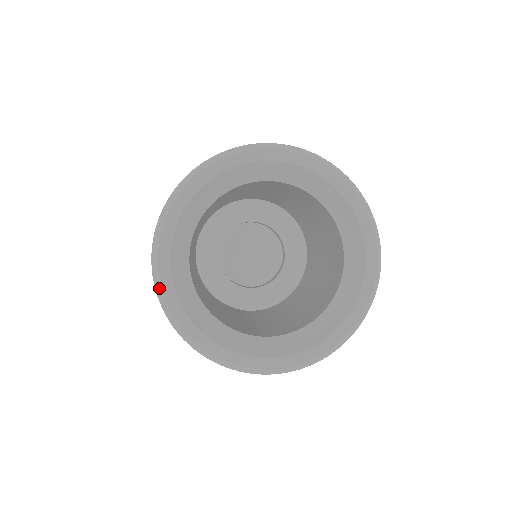
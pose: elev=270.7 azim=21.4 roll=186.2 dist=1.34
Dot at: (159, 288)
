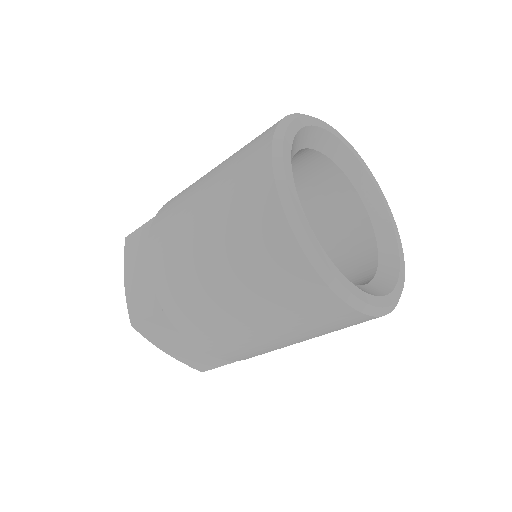
Dot at: (285, 190)
